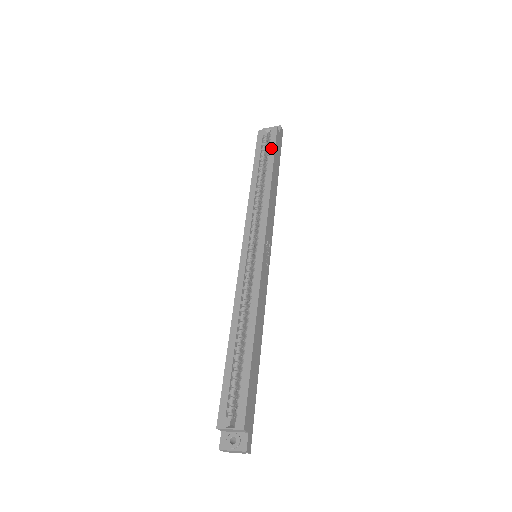
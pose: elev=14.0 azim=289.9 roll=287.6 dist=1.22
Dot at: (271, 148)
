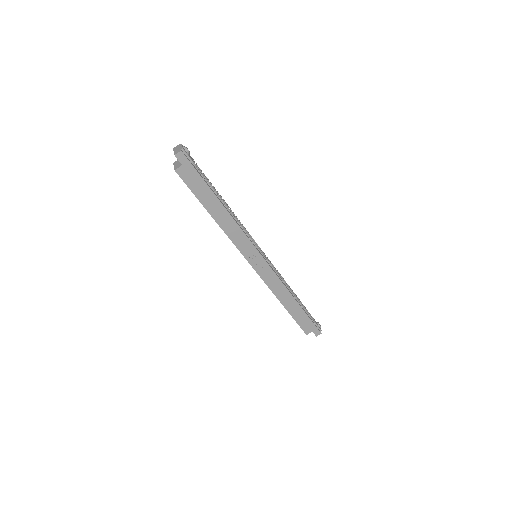
Dot at: (191, 190)
